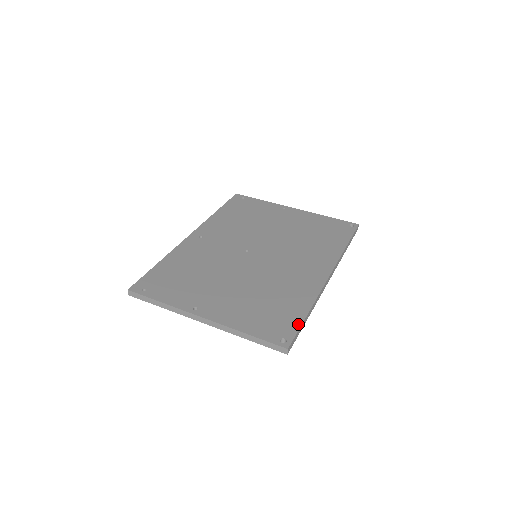
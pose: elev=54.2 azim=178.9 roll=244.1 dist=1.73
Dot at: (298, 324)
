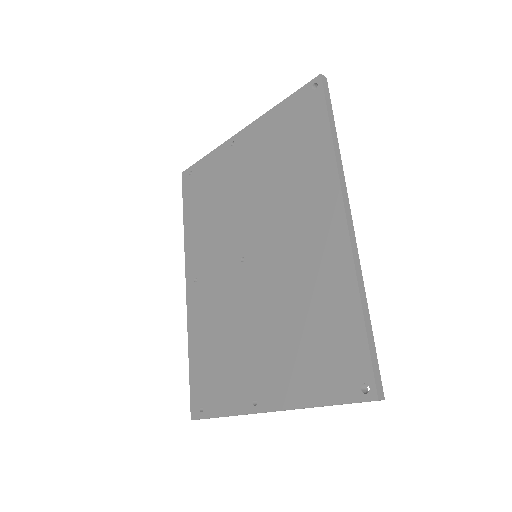
Dot at: (363, 344)
